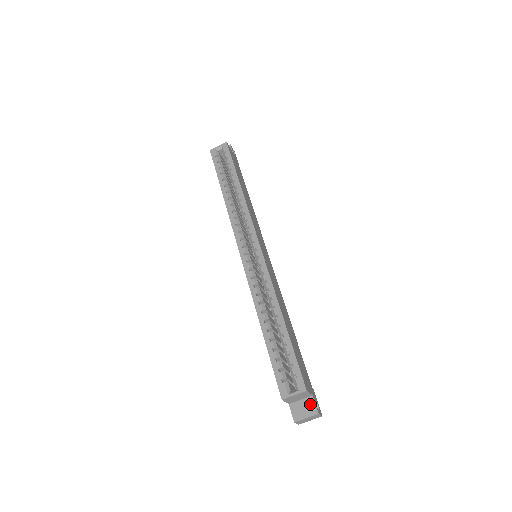
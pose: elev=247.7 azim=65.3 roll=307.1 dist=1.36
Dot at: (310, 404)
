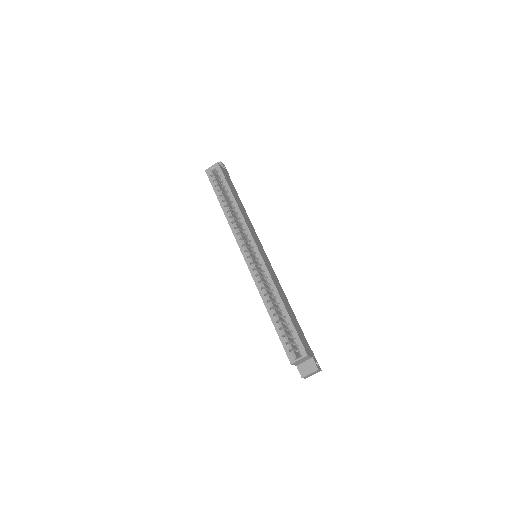
Dot at: (311, 364)
